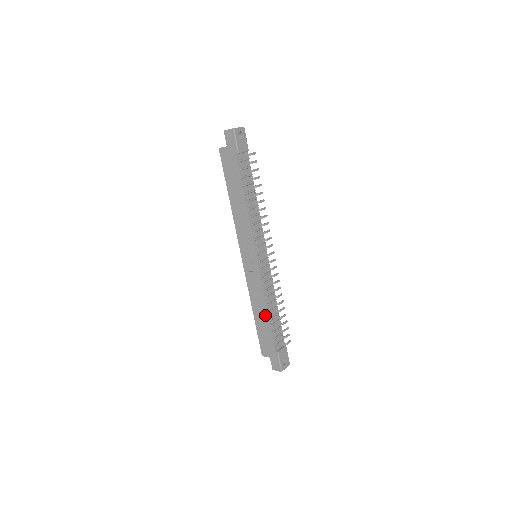
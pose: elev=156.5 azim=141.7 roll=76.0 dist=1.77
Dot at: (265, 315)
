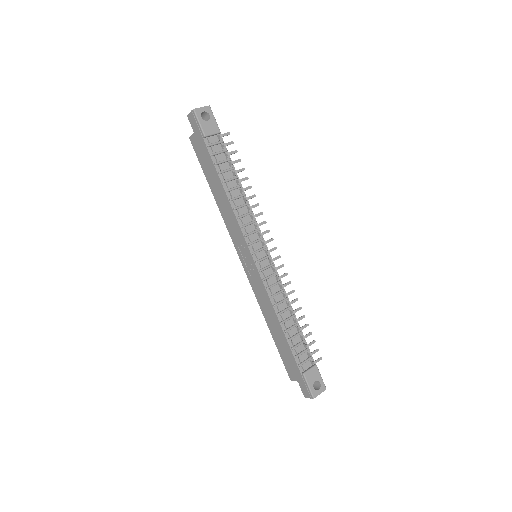
Dot at: (278, 327)
